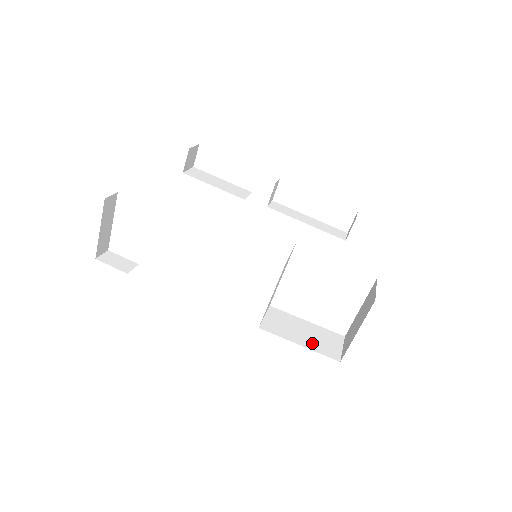
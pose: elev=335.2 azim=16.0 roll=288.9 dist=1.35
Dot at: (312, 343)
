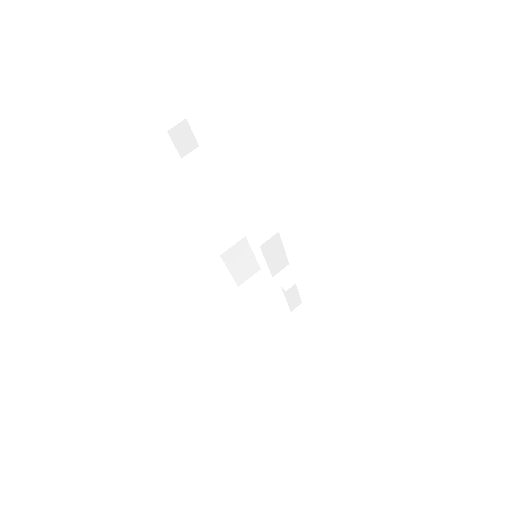
Dot at: (238, 272)
